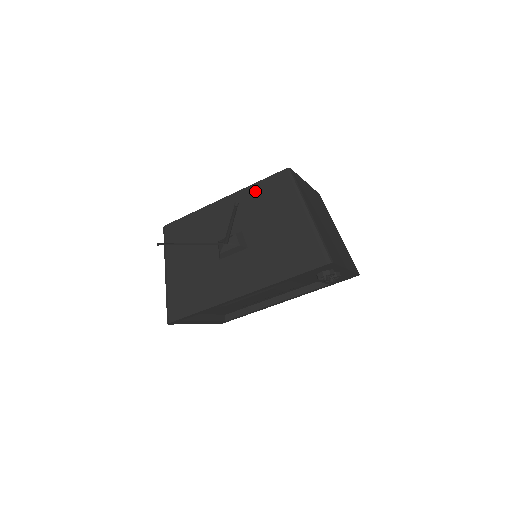
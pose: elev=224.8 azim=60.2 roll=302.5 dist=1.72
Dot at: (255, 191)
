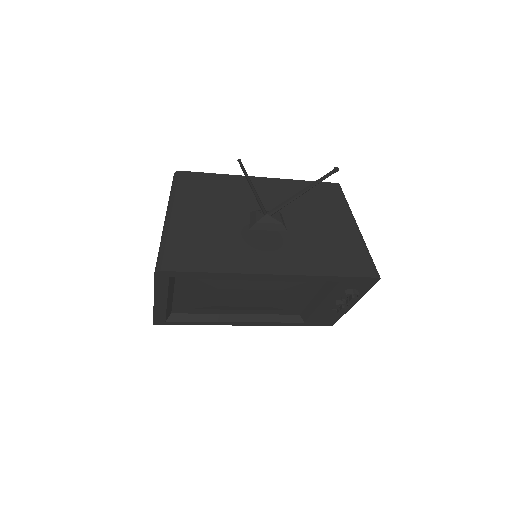
Dot at: (302, 186)
